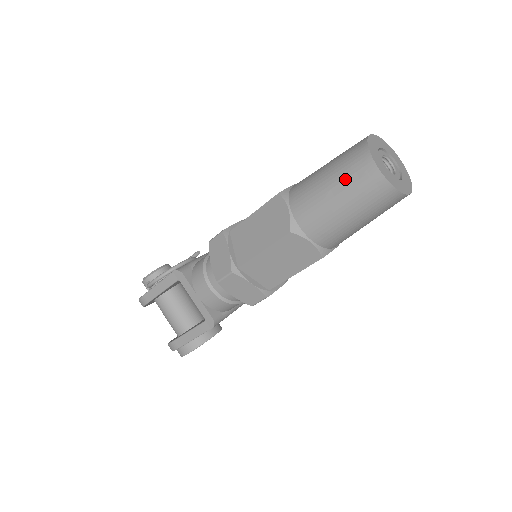
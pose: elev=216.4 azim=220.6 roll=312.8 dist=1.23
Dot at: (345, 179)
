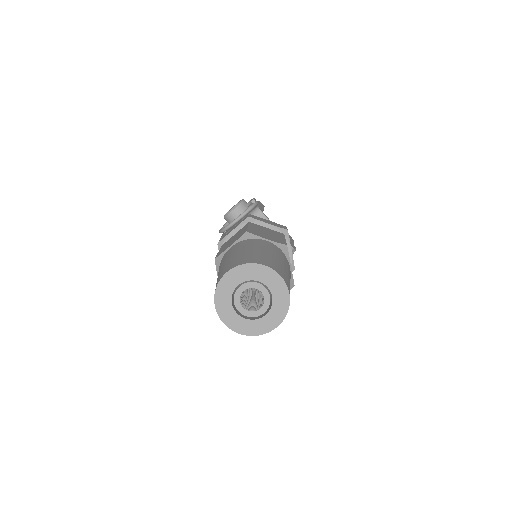
Dot at: occluded
